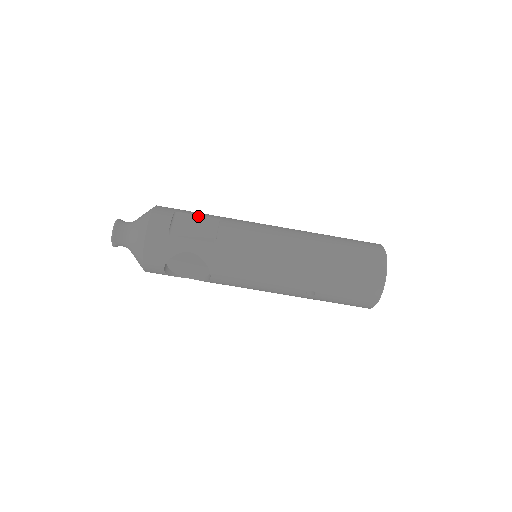
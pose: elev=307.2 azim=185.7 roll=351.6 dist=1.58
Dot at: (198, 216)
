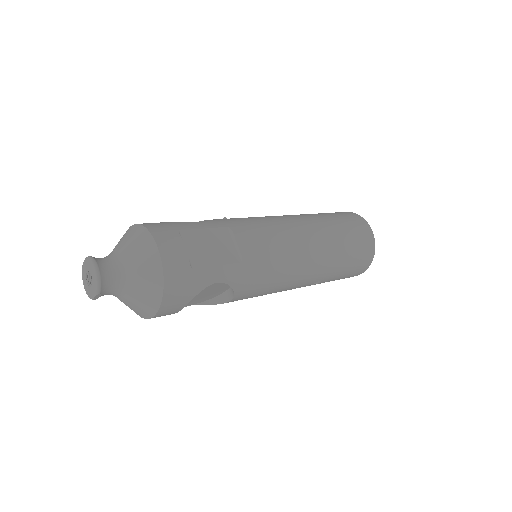
Dot at: (205, 230)
